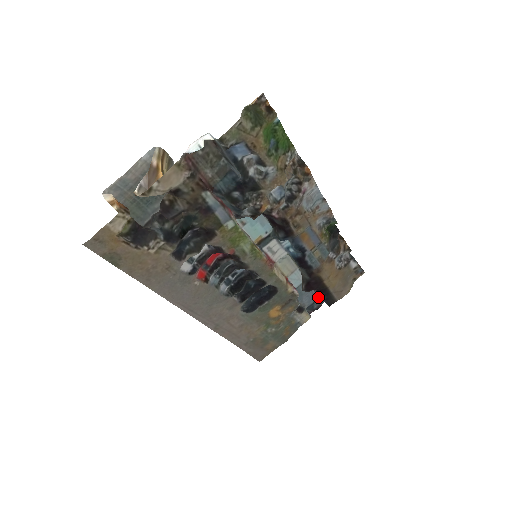
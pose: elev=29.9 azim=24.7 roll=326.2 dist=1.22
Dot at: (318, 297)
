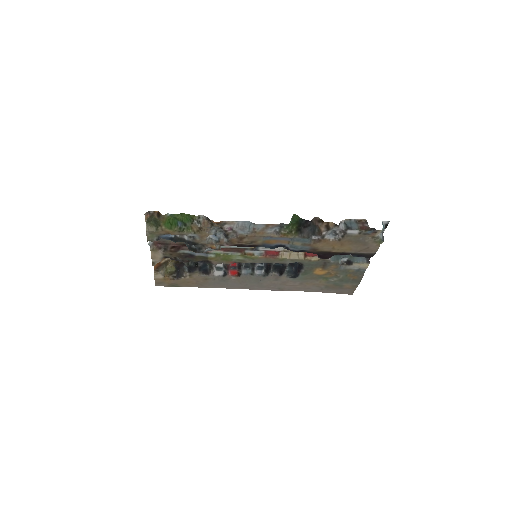
Dot at: occluded
